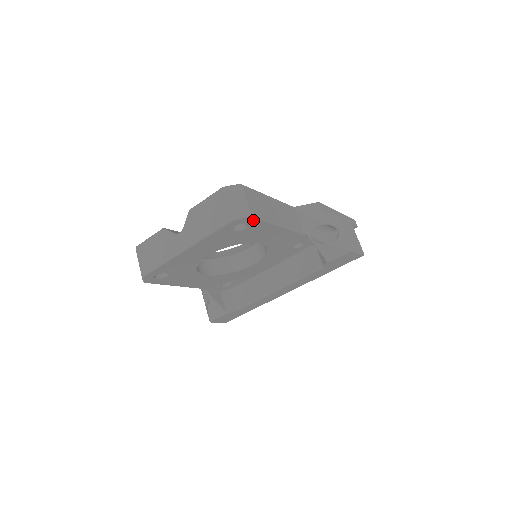
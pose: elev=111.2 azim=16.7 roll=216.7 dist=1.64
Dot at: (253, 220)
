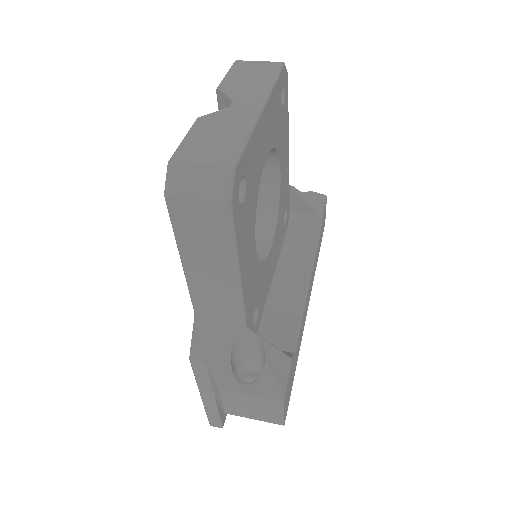
Dot at: (287, 87)
